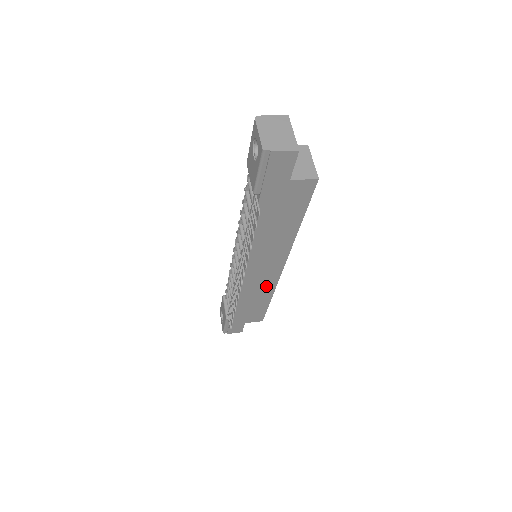
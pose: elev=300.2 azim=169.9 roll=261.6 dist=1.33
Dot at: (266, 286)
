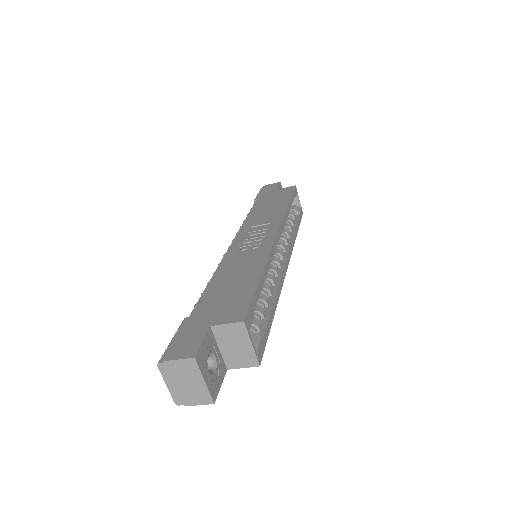
Dot at: occluded
